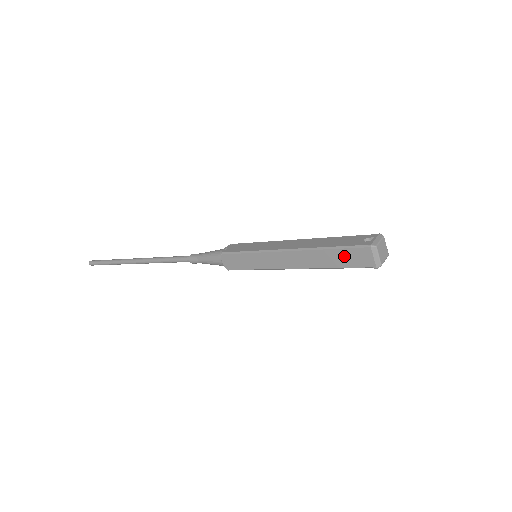
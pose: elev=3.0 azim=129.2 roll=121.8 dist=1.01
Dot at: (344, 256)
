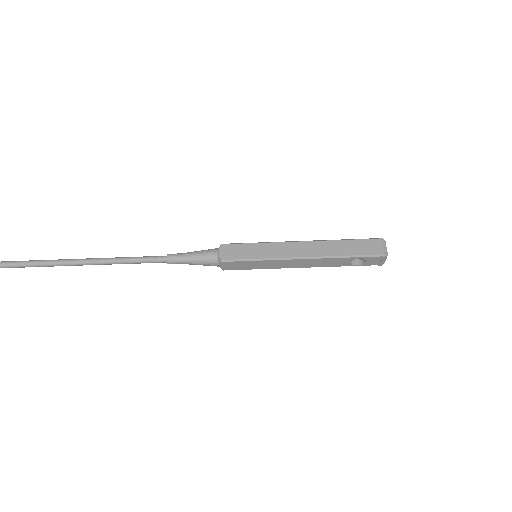
Dot at: (357, 245)
